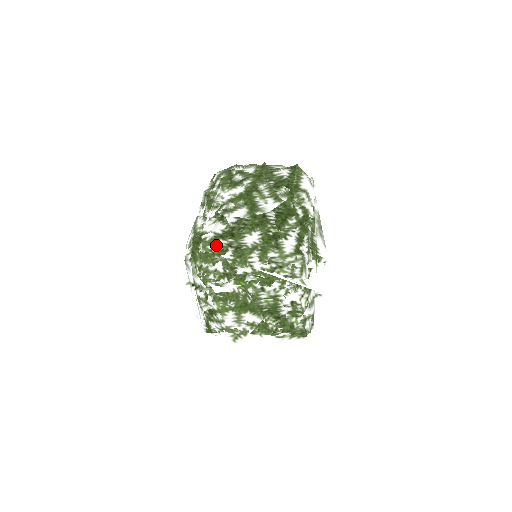
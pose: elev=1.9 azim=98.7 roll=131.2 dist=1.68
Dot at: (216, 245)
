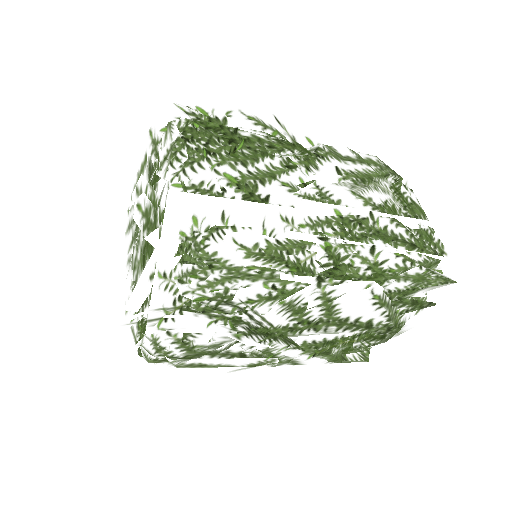
Dot at: occluded
